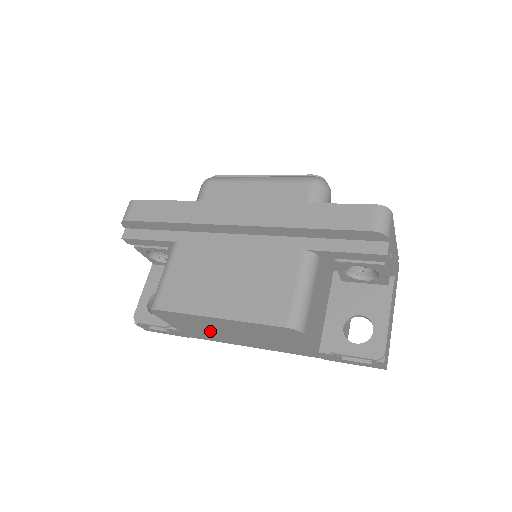
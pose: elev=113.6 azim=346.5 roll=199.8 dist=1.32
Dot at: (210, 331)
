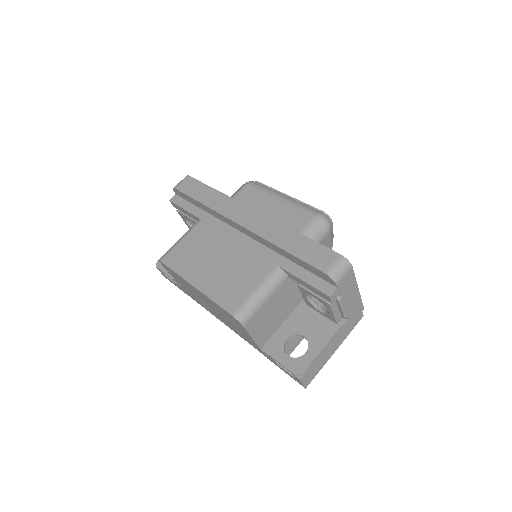
Dot at: (196, 296)
